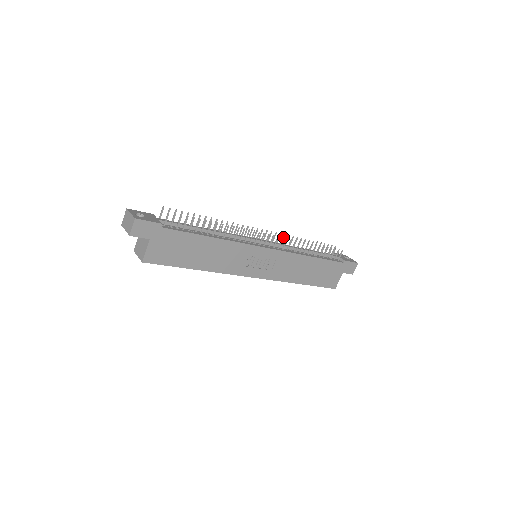
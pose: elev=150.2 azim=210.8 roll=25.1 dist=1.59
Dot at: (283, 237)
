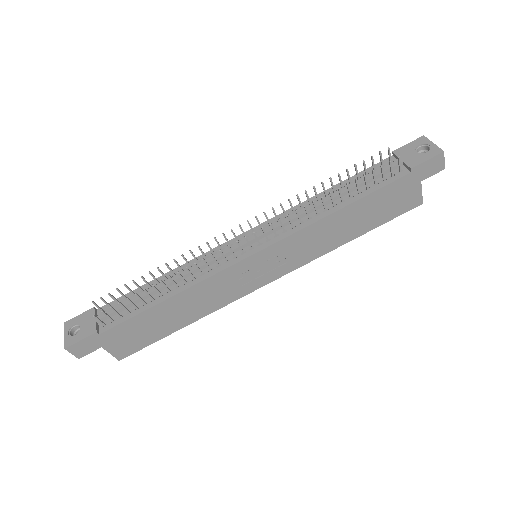
Dot at: (281, 207)
